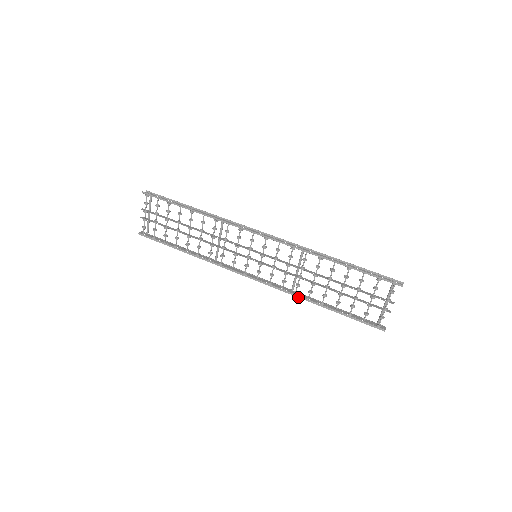
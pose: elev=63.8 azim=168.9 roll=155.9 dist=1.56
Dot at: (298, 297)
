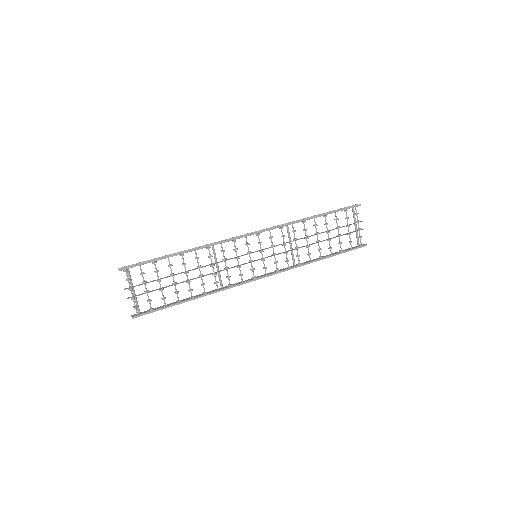
Dot at: (303, 265)
